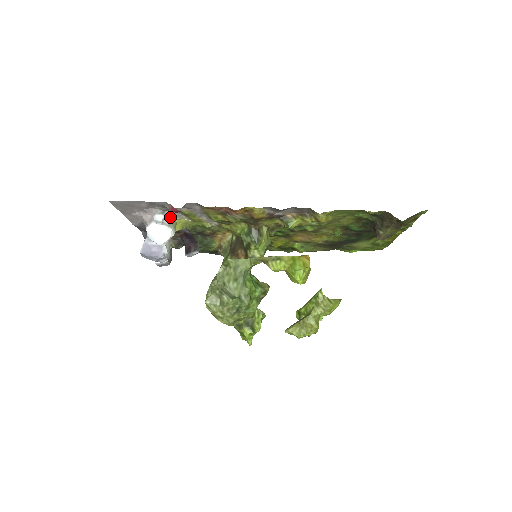
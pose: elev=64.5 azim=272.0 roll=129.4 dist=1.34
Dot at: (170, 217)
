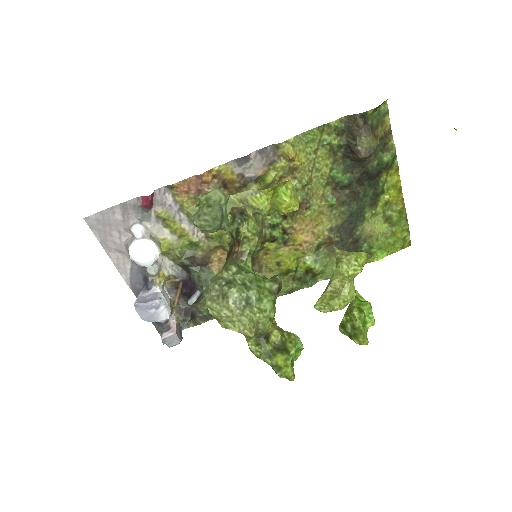
Dot at: (151, 233)
